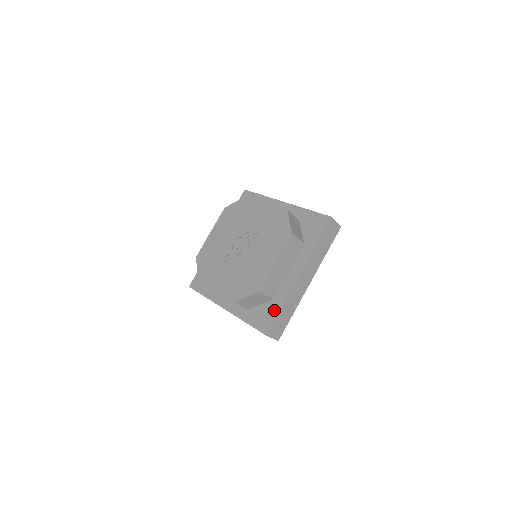
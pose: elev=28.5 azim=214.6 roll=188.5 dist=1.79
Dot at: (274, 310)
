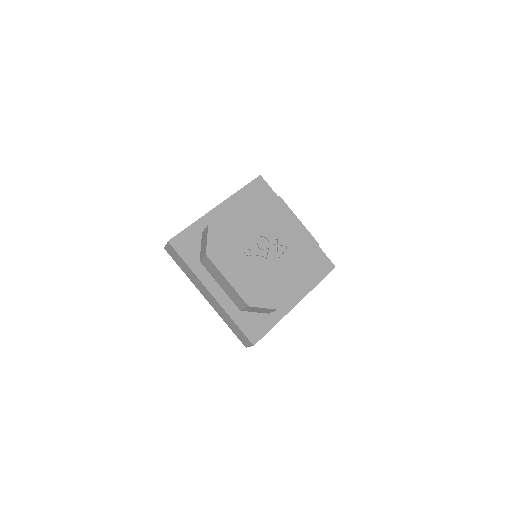
Dot at: (267, 325)
